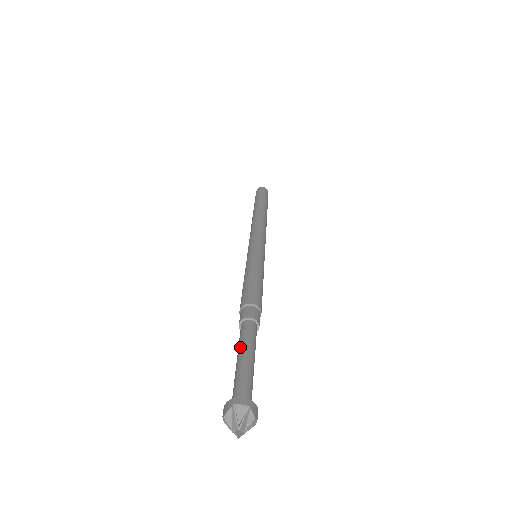
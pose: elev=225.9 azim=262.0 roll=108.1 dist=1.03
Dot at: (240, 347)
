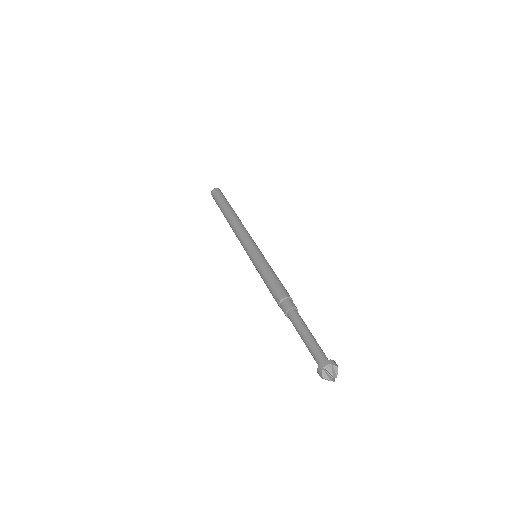
Dot at: (299, 331)
